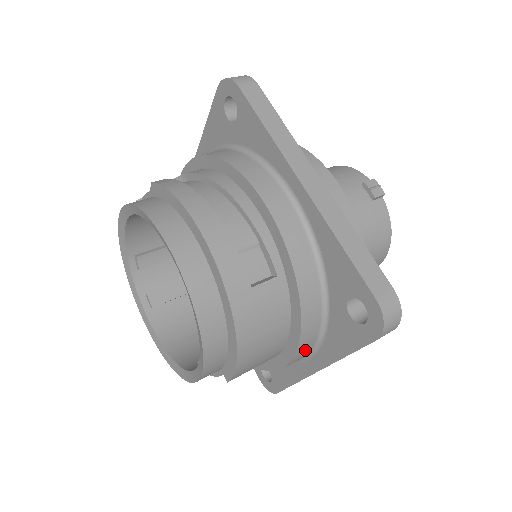
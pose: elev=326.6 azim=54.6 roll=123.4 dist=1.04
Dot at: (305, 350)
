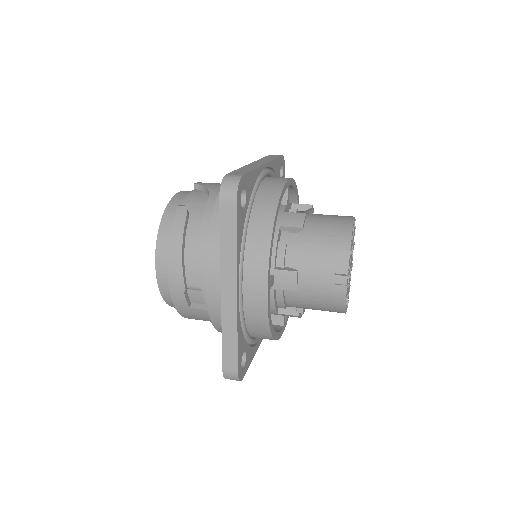
Dot at: occluded
